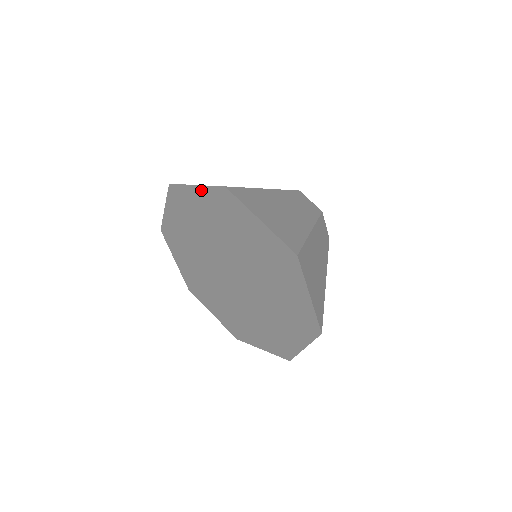
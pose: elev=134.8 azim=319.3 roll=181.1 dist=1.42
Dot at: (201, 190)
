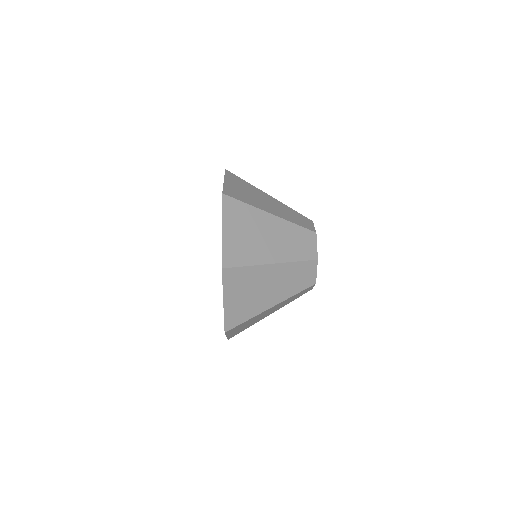
Dot at: occluded
